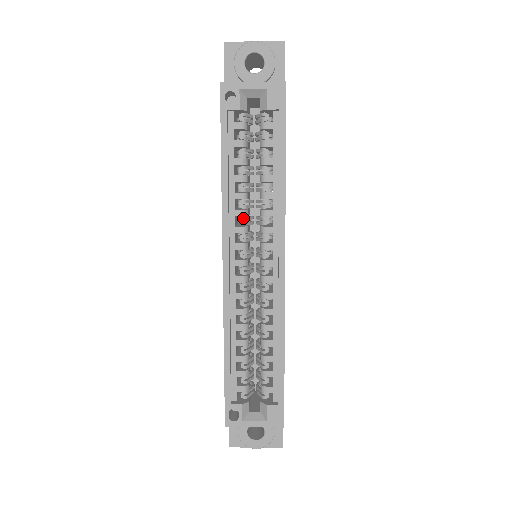
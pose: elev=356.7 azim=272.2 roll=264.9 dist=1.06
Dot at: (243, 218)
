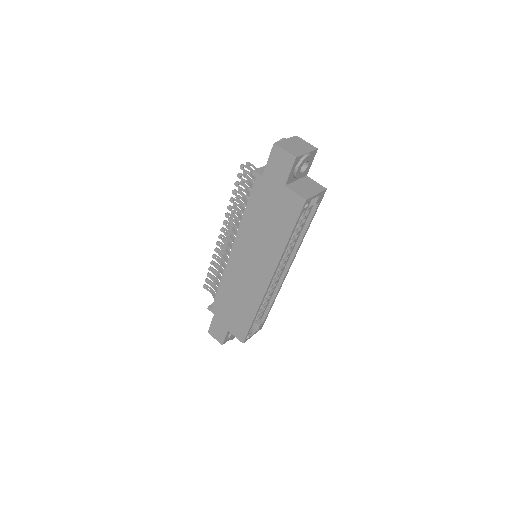
Dot at: occluded
